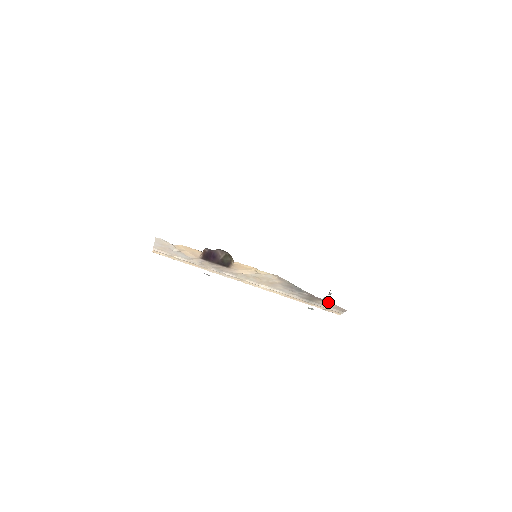
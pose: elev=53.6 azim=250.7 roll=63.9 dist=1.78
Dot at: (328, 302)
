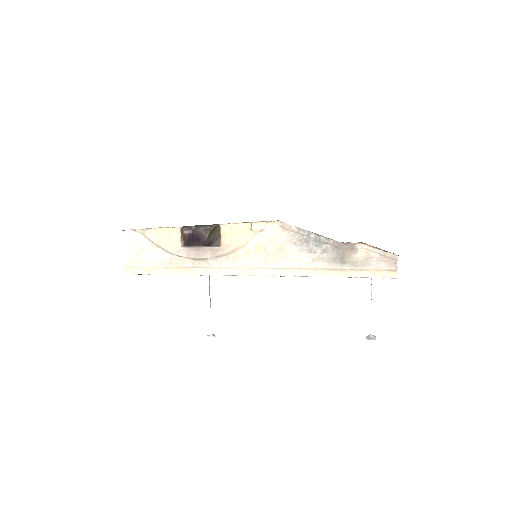
Dot at: (364, 250)
